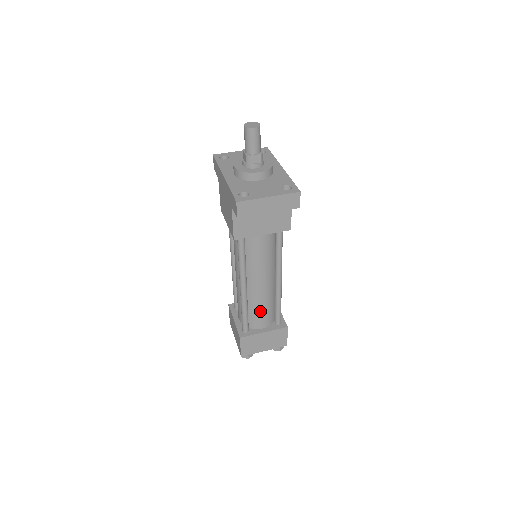
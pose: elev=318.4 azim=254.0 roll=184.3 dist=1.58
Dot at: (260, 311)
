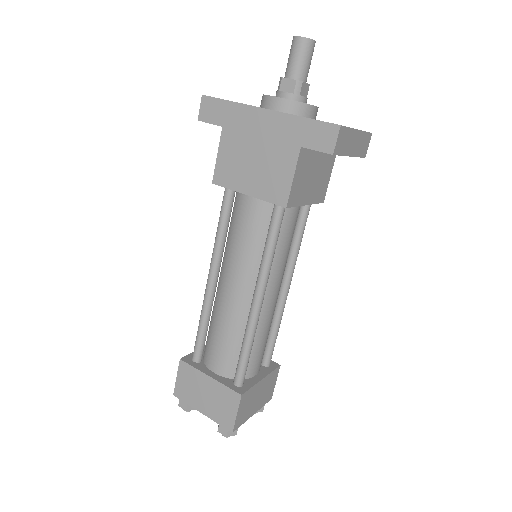
Dot at: (261, 343)
